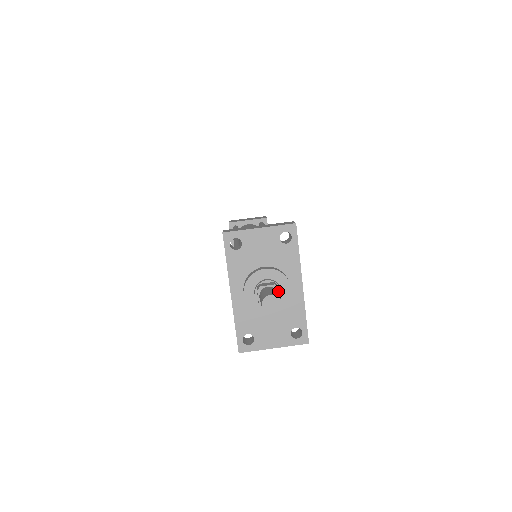
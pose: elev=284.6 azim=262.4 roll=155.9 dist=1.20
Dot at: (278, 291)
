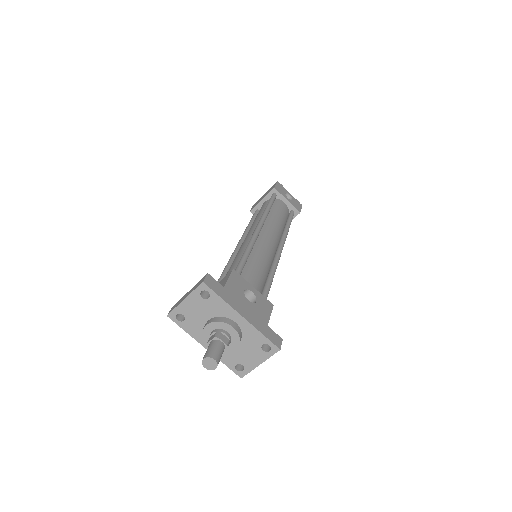
Dot at: (220, 340)
